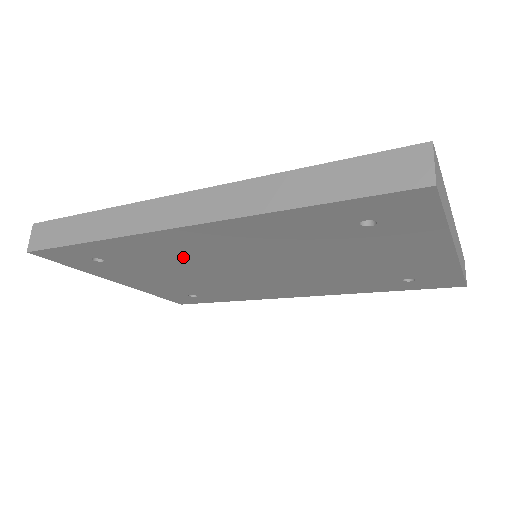
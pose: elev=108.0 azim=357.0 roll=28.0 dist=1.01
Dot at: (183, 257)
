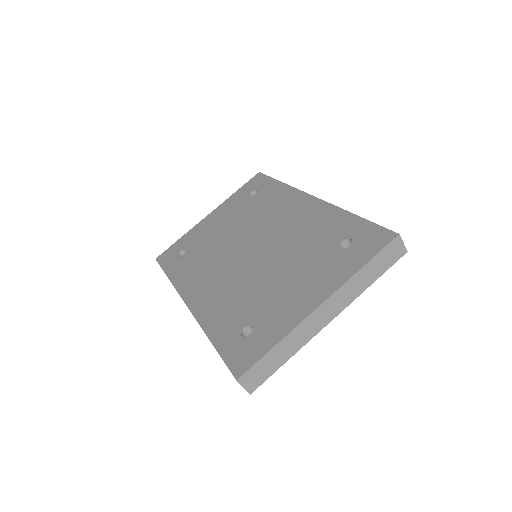
Dot at: occluded
